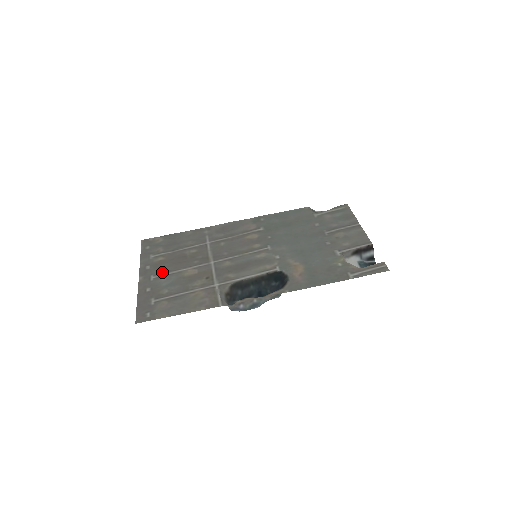
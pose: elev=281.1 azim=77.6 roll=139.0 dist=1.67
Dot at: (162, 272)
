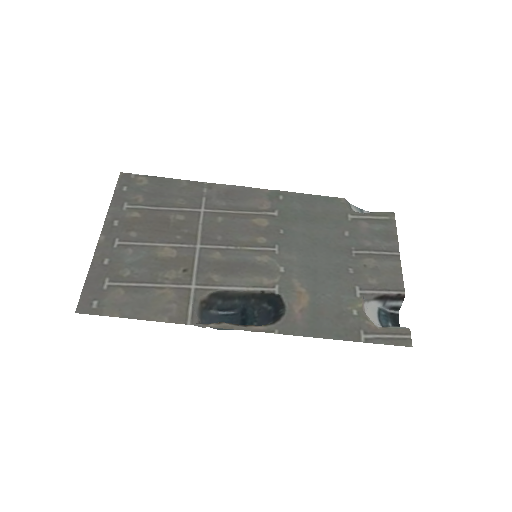
Dot at: (131, 238)
